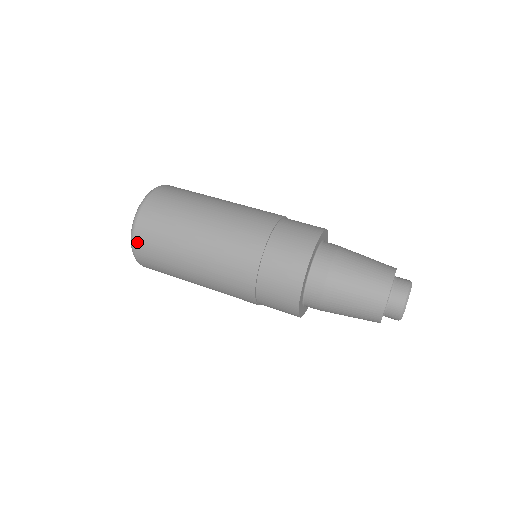
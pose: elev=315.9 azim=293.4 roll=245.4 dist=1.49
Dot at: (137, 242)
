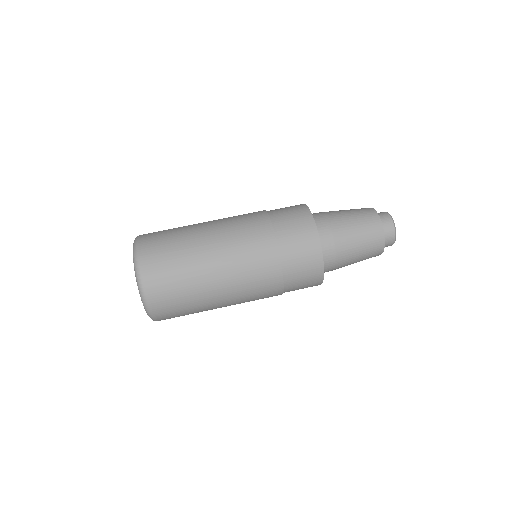
Dot at: (148, 287)
